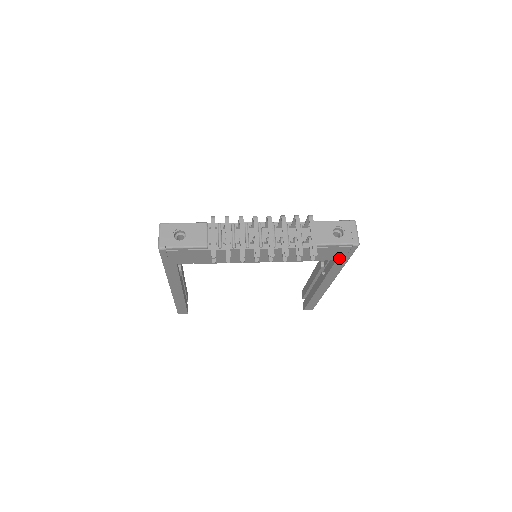
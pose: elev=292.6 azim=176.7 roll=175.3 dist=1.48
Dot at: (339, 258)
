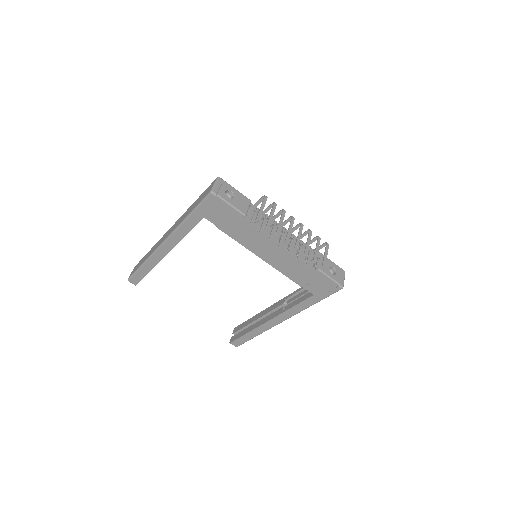
Dot at: (317, 294)
